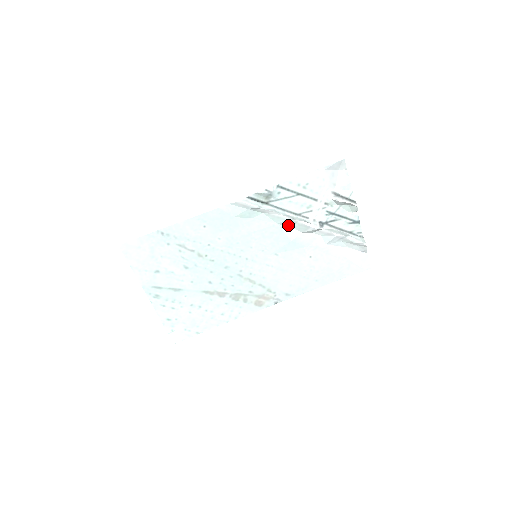
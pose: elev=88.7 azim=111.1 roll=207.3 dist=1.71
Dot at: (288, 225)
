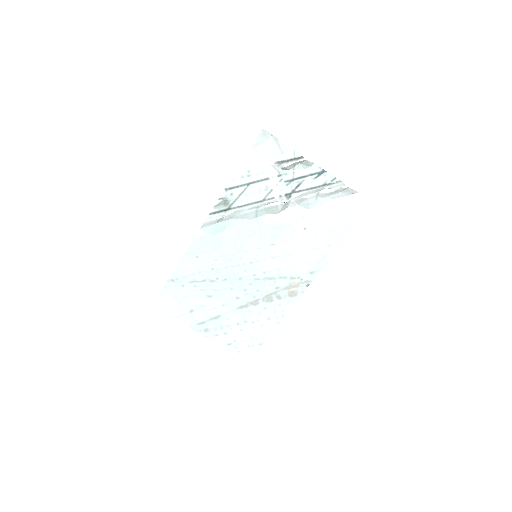
Dot at: (261, 215)
